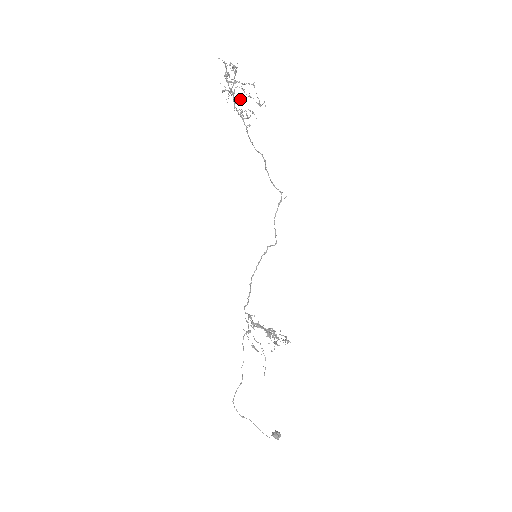
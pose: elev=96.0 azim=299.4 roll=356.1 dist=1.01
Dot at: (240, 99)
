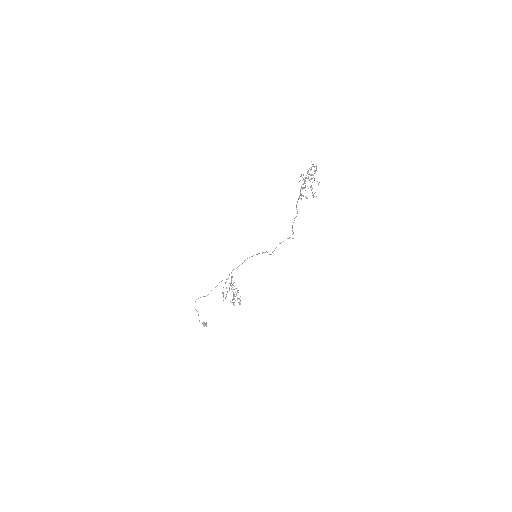
Dot at: occluded
